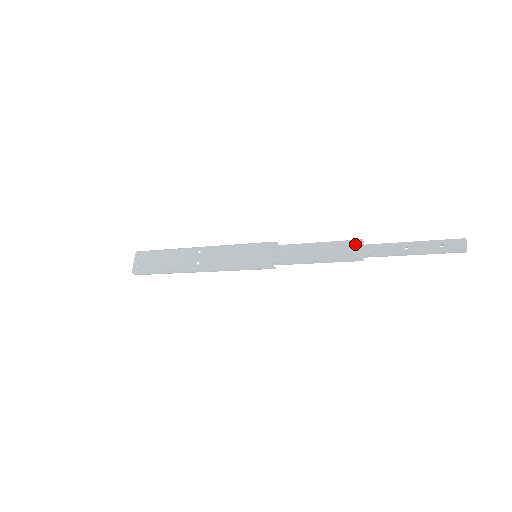
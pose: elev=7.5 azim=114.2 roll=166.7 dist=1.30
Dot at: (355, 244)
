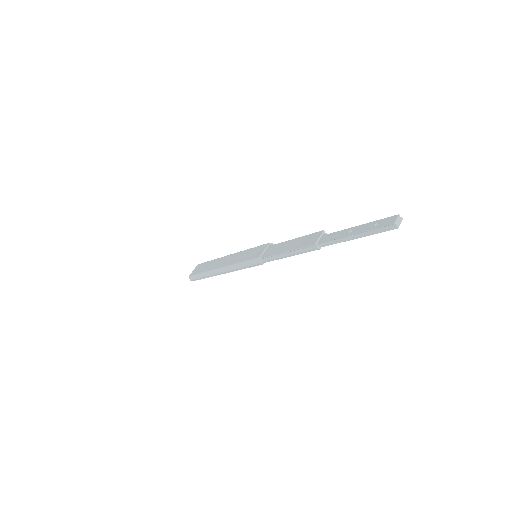
Dot at: (317, 234)
